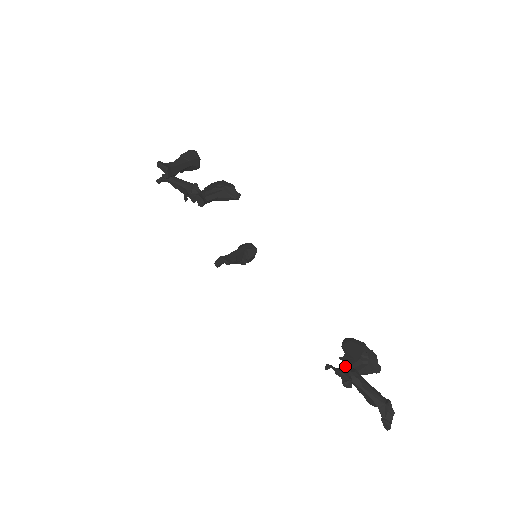
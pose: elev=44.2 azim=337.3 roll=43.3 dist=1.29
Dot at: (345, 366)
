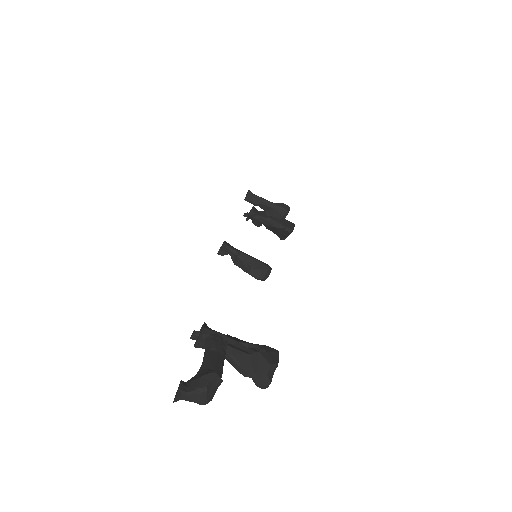
Dot at: (219, 332)
